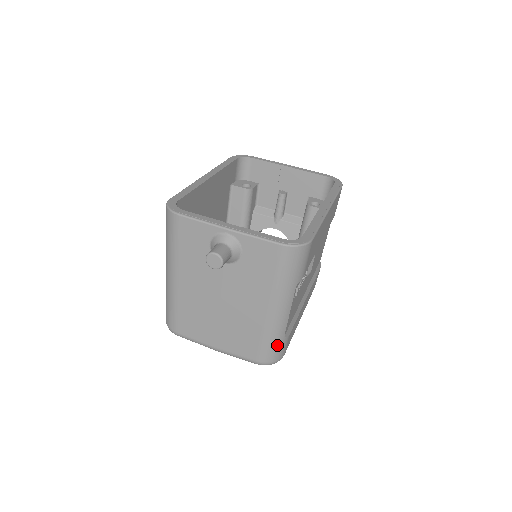
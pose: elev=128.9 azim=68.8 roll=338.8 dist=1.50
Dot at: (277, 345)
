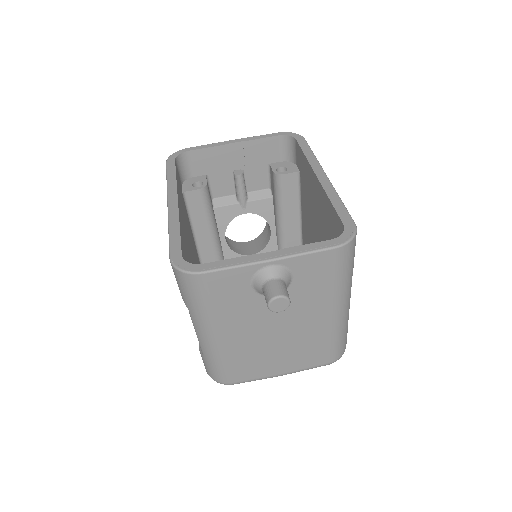
Dot at: (344, 338)
